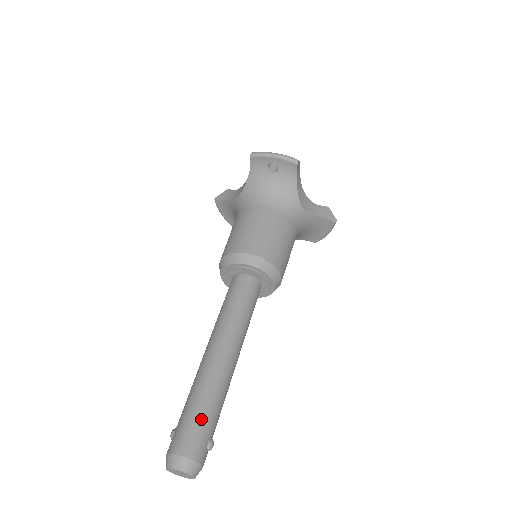
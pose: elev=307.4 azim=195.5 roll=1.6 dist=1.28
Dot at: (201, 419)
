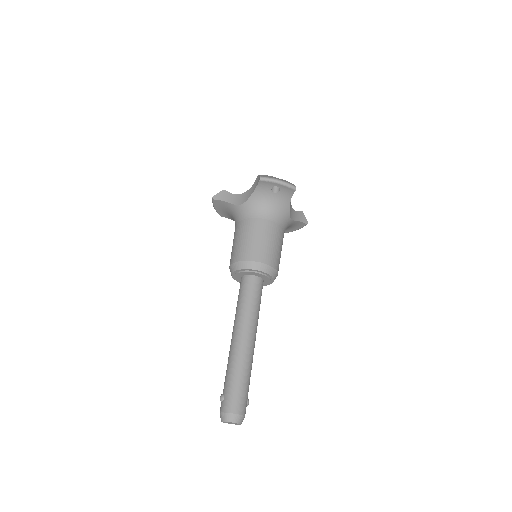
Dot at: (243, 388)
